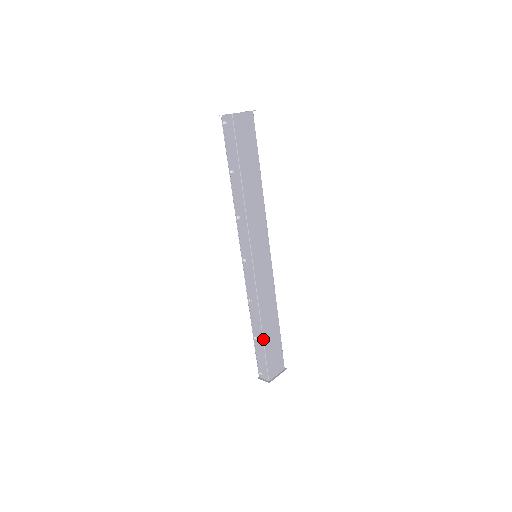
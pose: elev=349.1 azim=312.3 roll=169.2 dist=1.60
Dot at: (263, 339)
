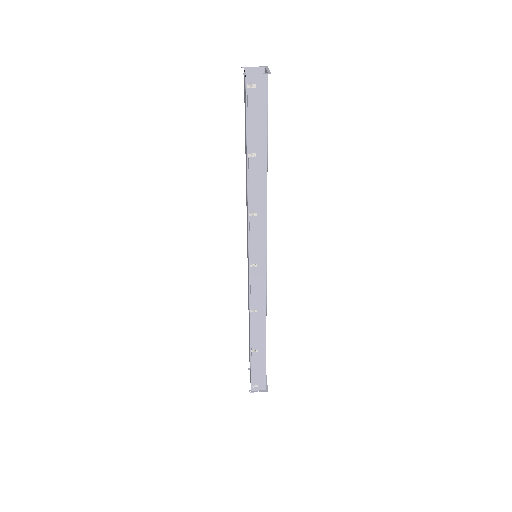
Dot at: occluded
